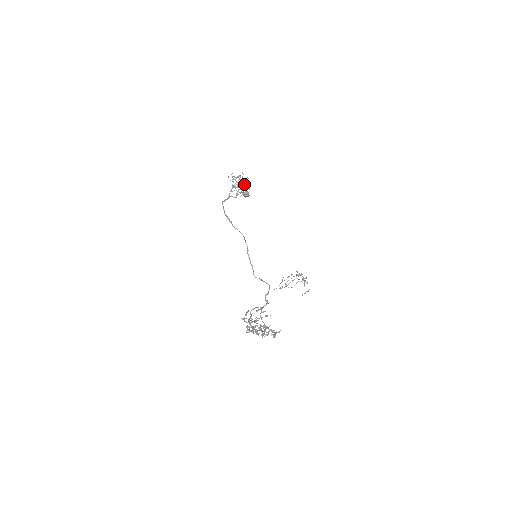
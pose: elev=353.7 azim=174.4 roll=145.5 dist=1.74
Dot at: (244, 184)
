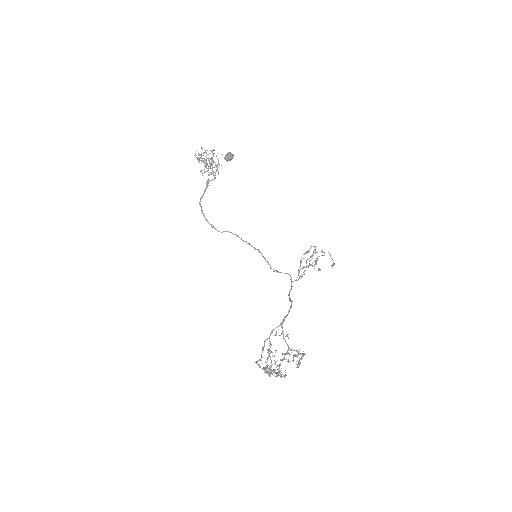
Dot at: (210, 163)
